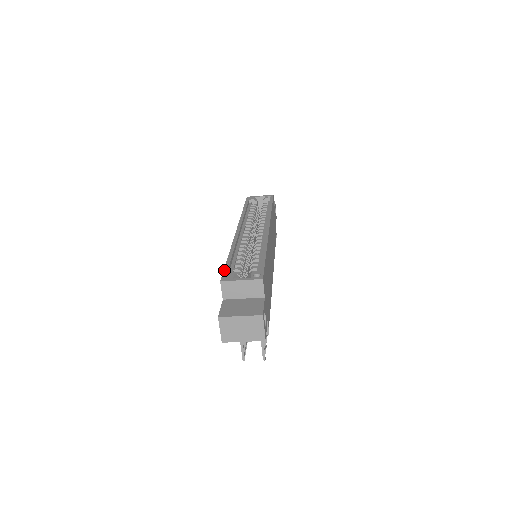
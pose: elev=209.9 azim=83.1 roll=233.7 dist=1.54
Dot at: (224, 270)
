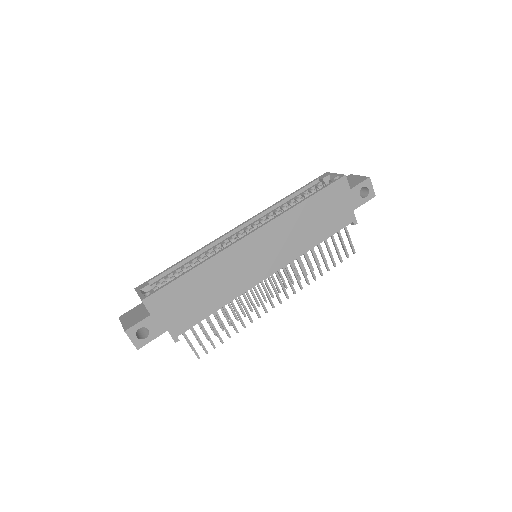
Dot at: occluded
